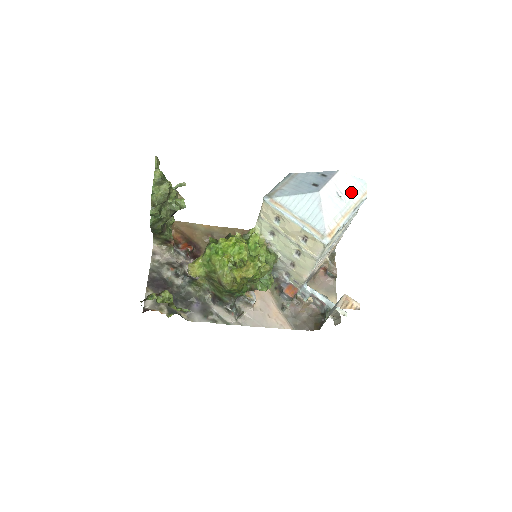
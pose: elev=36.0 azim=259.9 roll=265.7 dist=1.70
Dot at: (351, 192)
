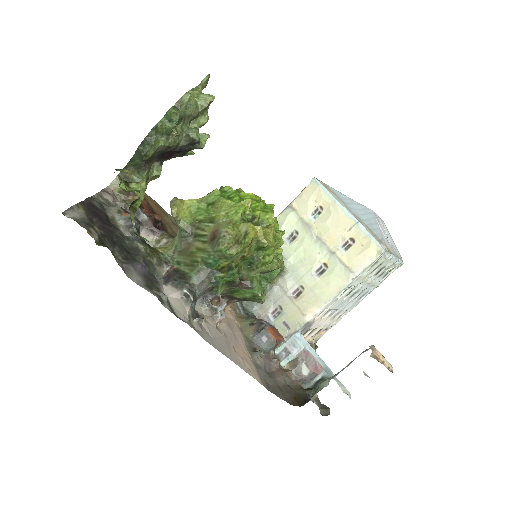
Dot at: (393, 245)
